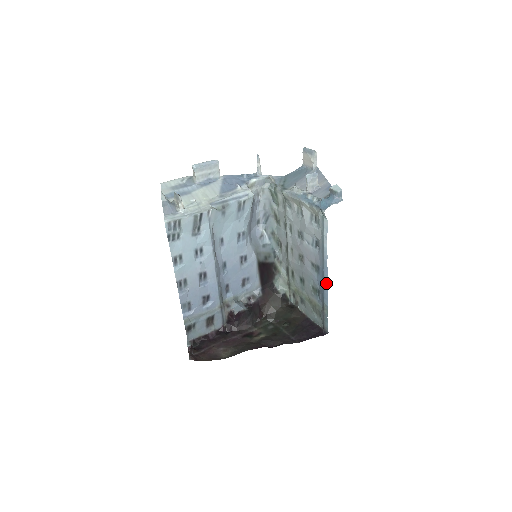
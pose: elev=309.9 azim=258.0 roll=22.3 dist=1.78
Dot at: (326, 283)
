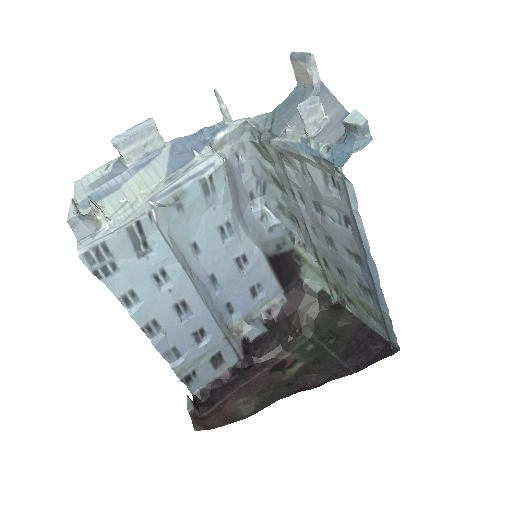
Dot at: (377, 283)
